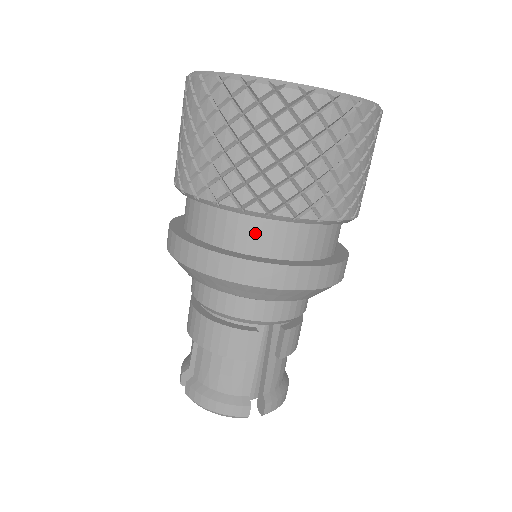
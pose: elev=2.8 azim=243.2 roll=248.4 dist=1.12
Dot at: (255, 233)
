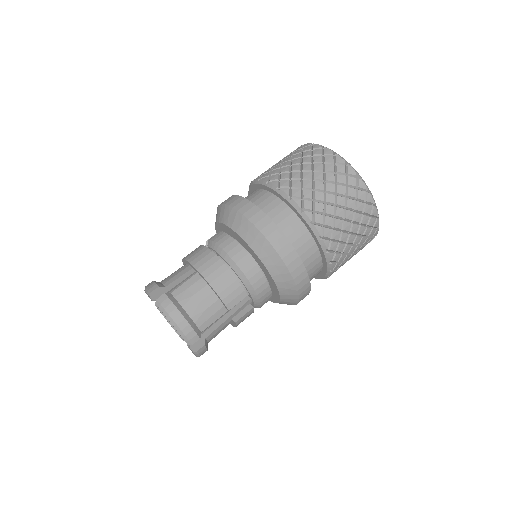
Dot at: (302, 241)
